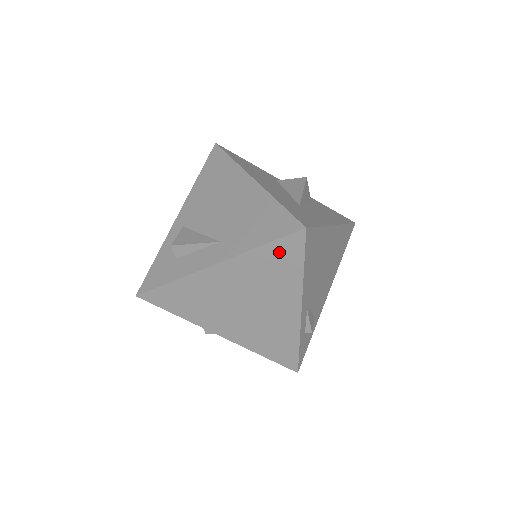
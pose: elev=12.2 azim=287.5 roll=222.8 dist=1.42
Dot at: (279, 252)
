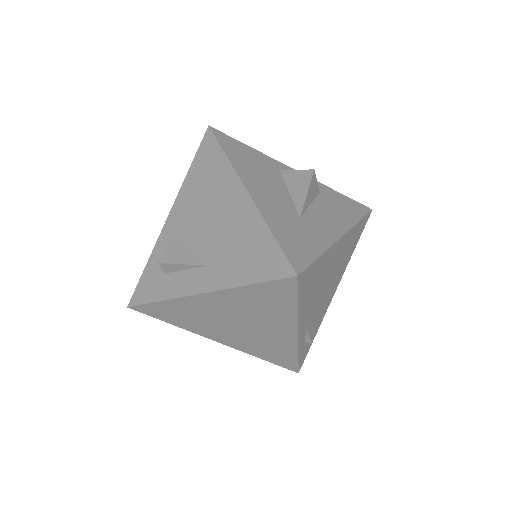
Dot at: (269, 291)
